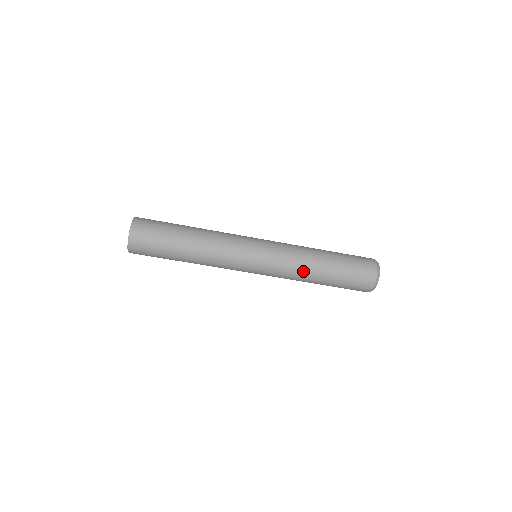
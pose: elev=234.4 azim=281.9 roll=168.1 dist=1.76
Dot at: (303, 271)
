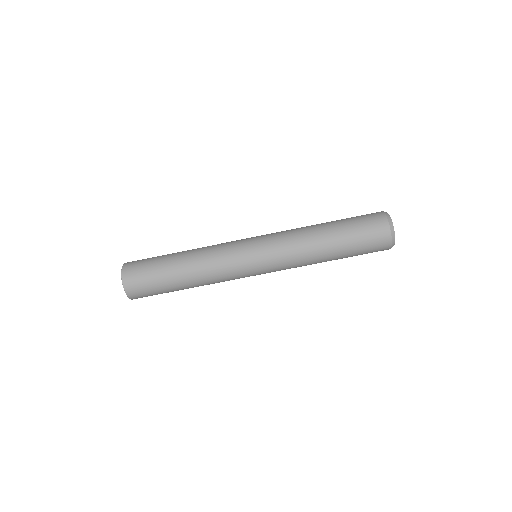
Dot at: (306, 247)
